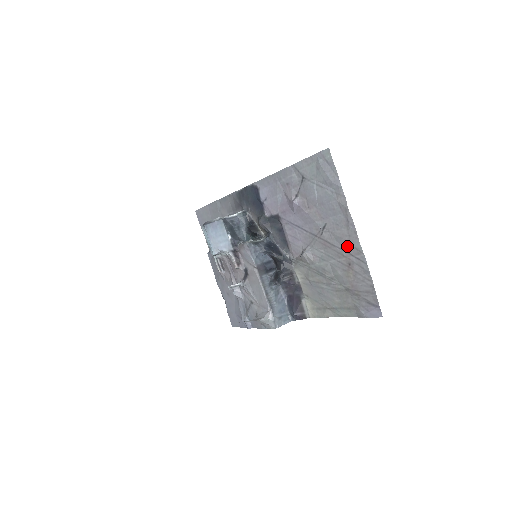
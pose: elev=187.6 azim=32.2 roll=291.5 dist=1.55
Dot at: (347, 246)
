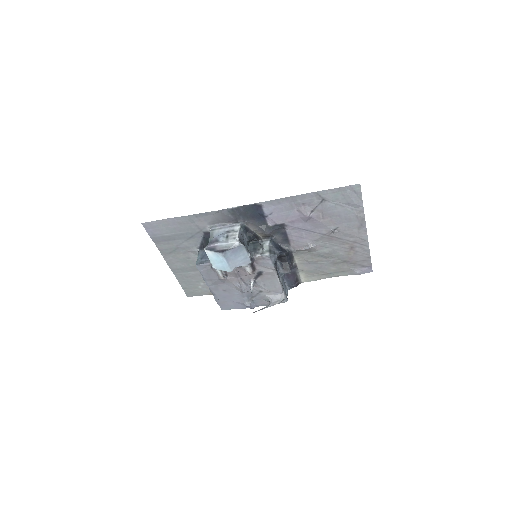
Dot at: (354, 238)
